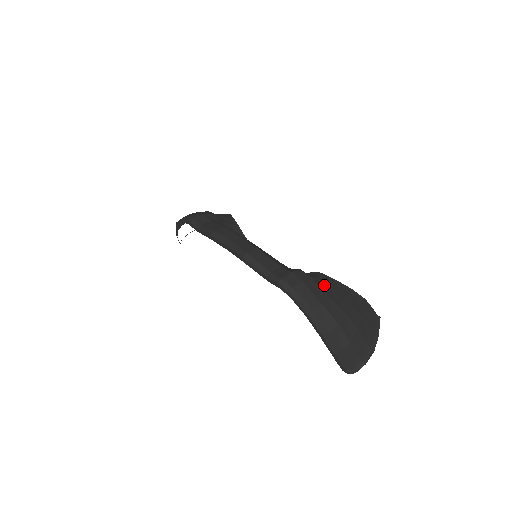
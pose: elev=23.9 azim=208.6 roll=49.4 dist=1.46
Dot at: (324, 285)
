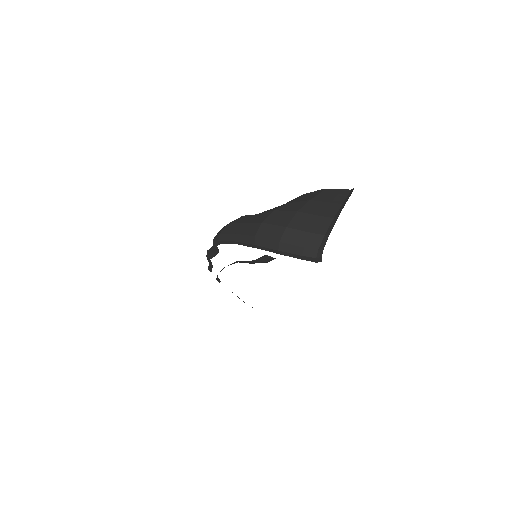
Dot at: occluded
